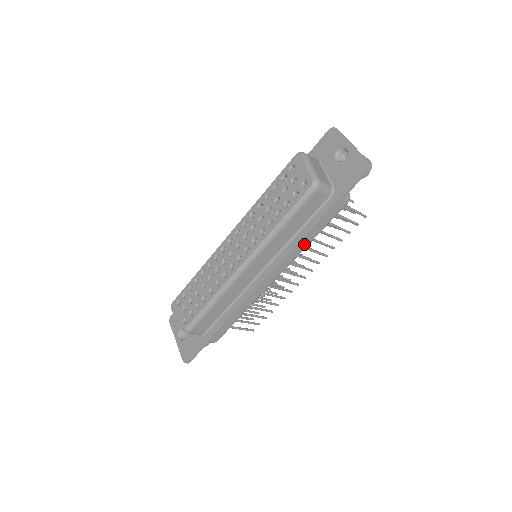
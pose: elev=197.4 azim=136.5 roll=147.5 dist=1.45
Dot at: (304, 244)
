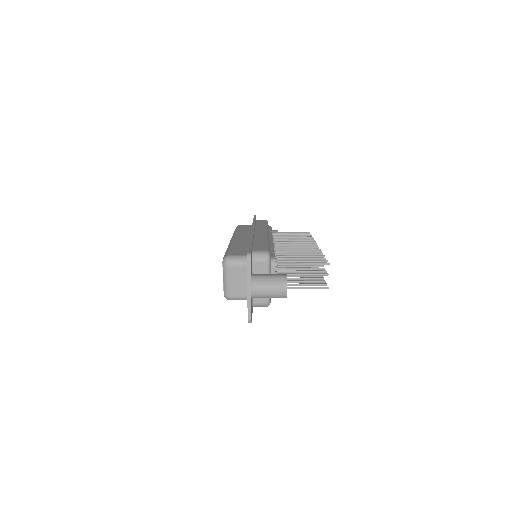
Dot at: occluded
